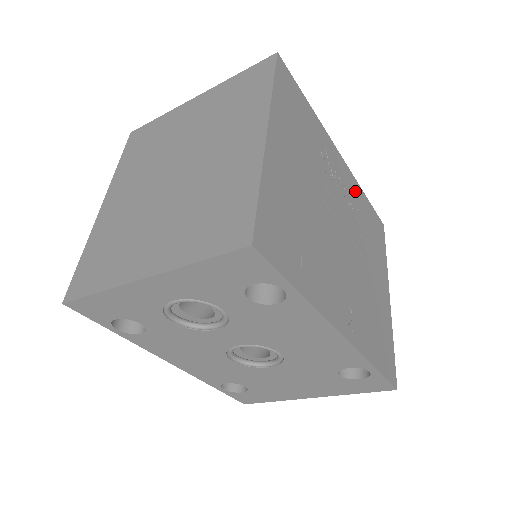
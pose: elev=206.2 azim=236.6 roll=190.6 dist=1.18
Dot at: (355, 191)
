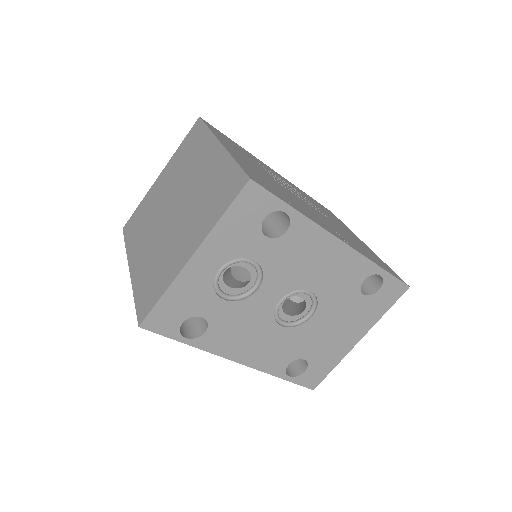
Dot at: occluded
